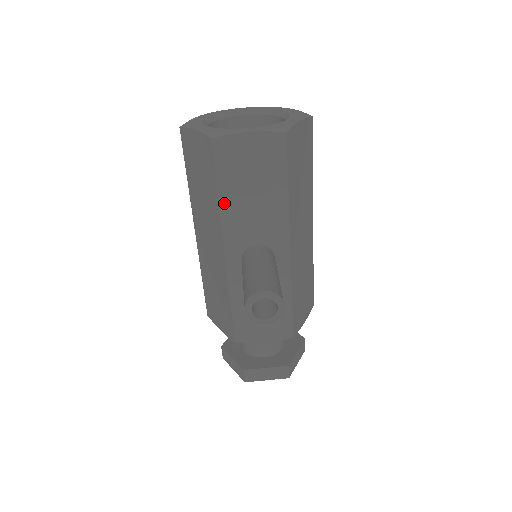
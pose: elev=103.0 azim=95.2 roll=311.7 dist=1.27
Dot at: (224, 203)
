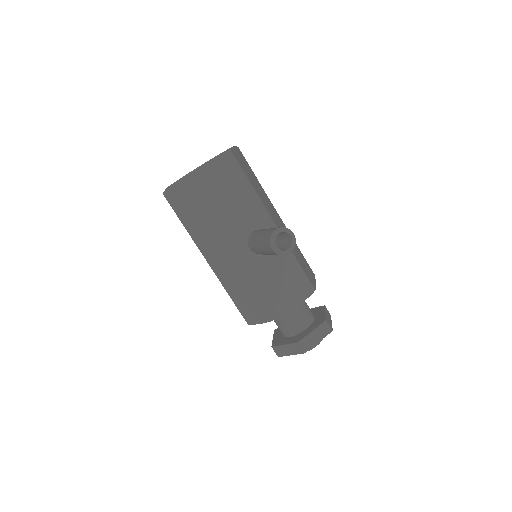
Dot at: (218, 213)
